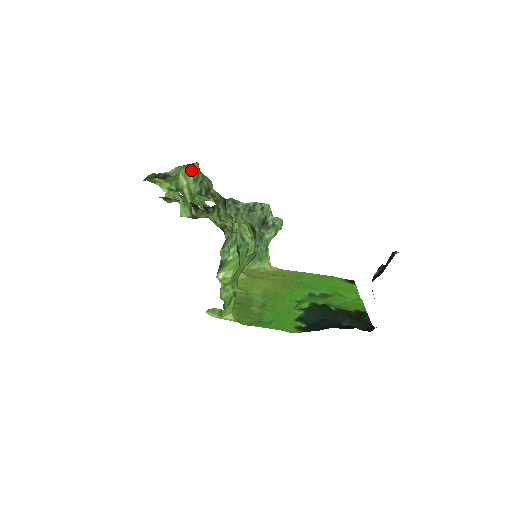
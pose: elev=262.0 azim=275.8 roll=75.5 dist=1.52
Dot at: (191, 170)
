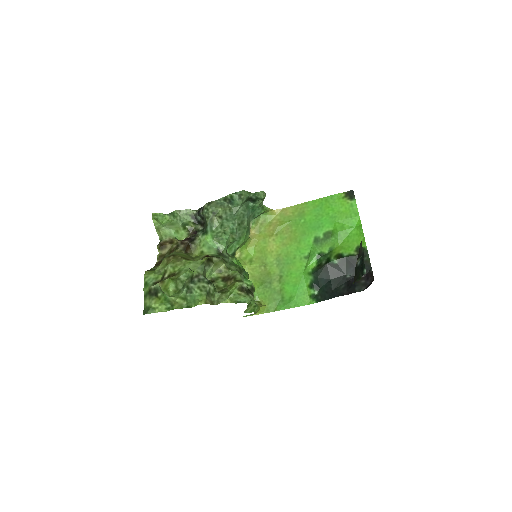
Dot at: (171, 293)
